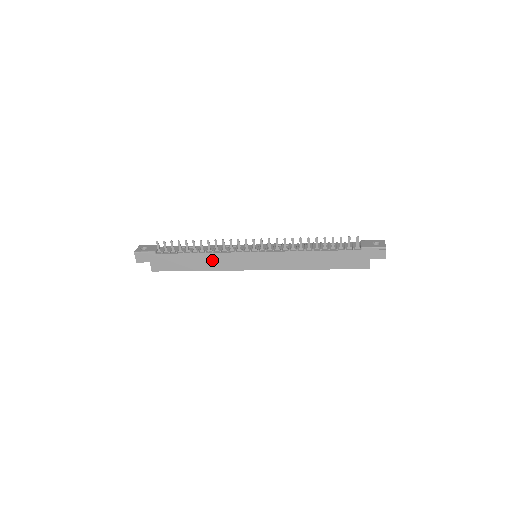
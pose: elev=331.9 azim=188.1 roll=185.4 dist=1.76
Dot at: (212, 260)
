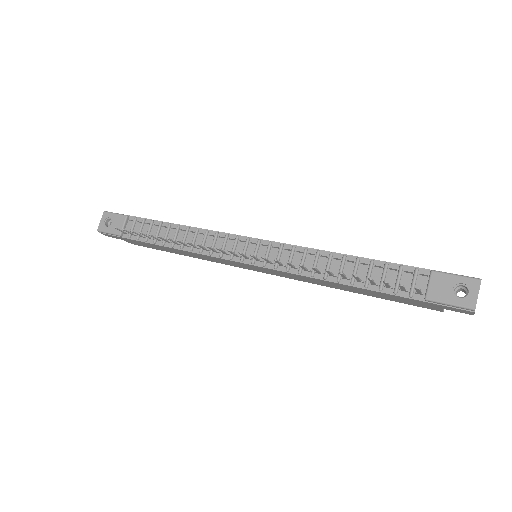
Dot at: (195, 255)
